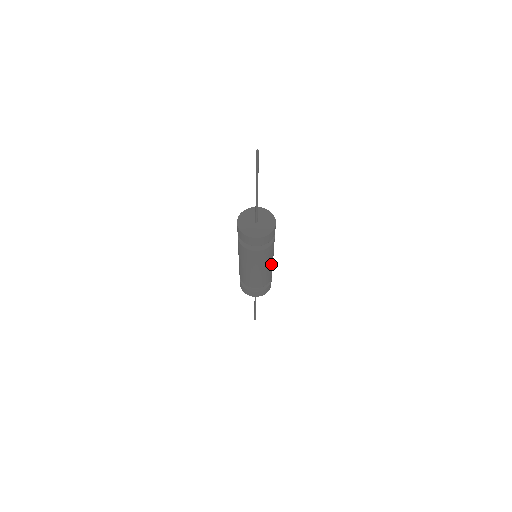
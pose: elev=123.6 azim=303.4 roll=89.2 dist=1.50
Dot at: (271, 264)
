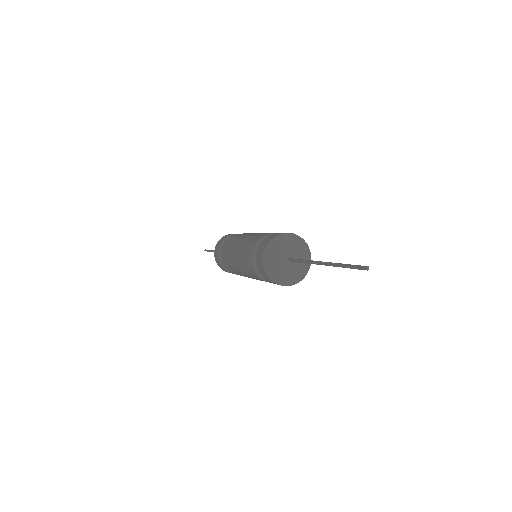
Dot at: occluded
